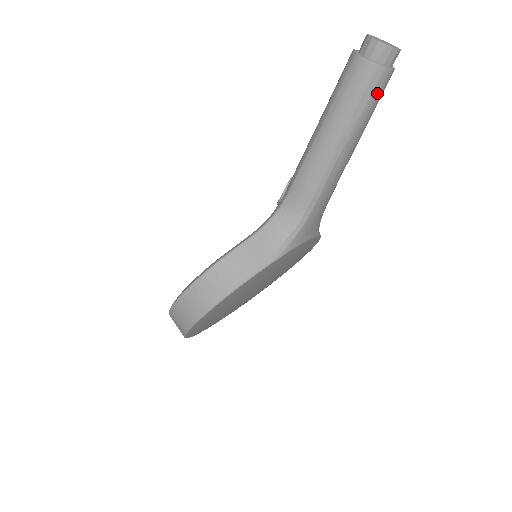
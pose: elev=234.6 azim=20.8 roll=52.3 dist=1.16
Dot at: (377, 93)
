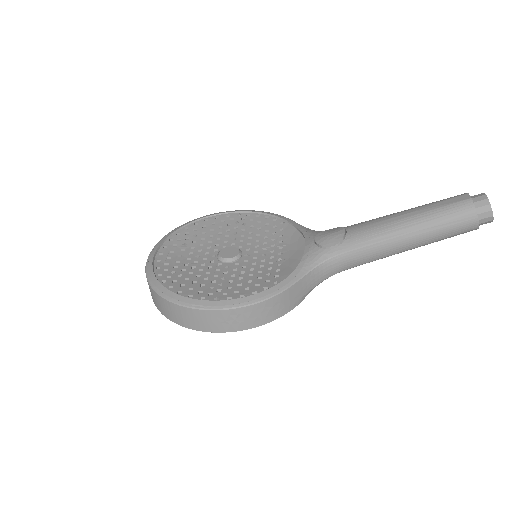
Dot at: occluded
